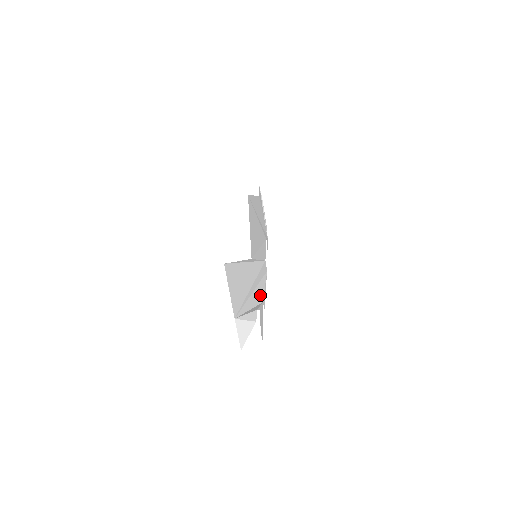
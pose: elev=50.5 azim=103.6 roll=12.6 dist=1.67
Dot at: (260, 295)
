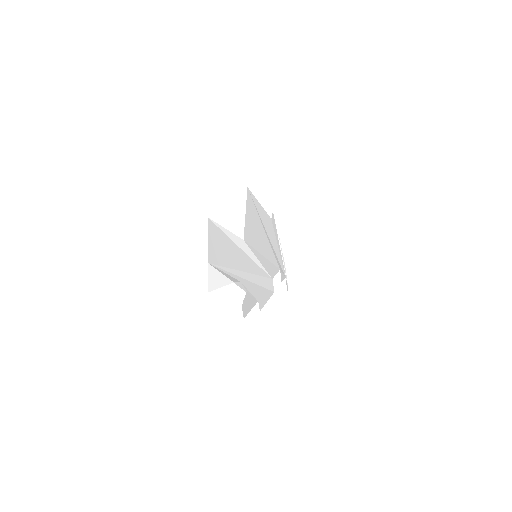
Dot at: (256, 293)
